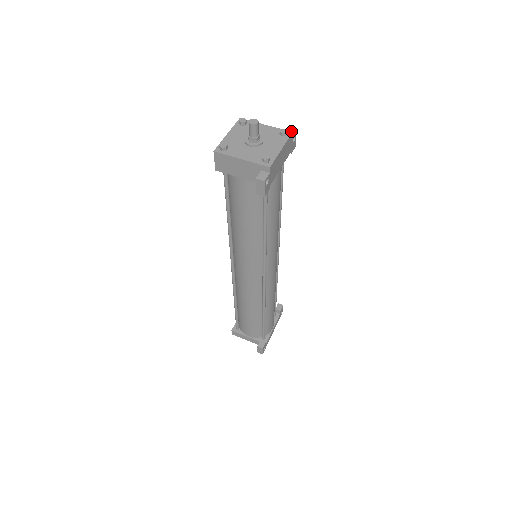
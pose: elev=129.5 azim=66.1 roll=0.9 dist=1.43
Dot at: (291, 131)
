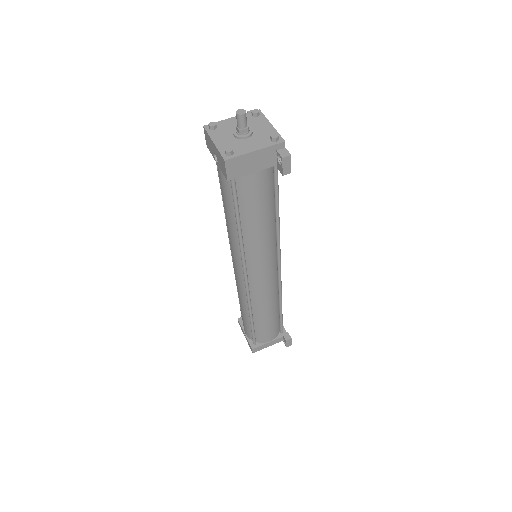
Dot at: occluded
